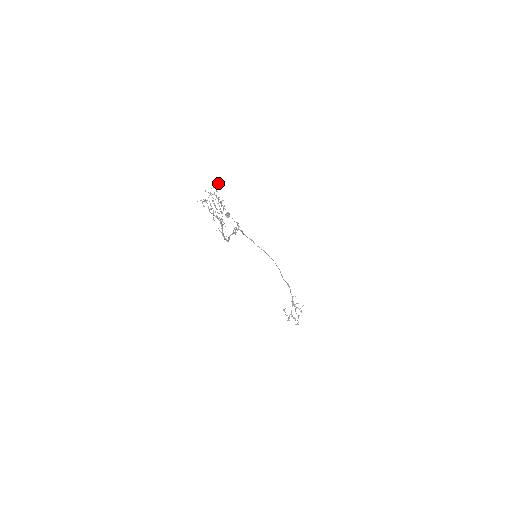
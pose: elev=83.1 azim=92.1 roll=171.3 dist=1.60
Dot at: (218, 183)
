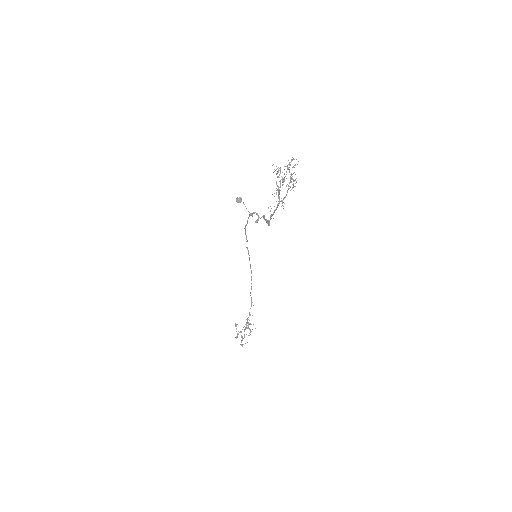
Dot at: occluded
